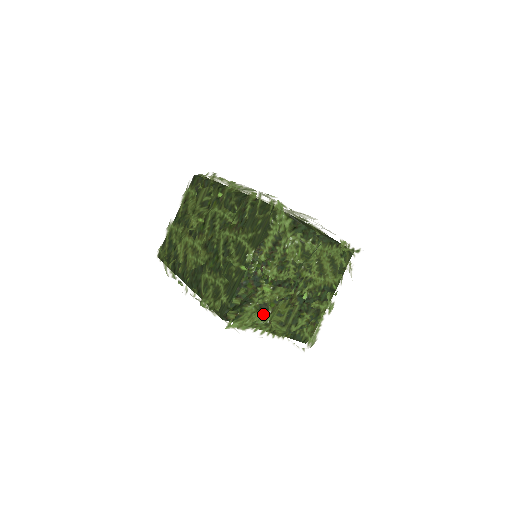
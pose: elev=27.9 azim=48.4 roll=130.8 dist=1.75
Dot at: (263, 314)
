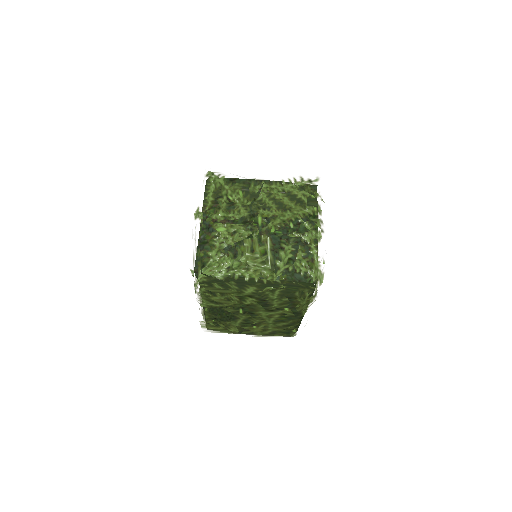
Dot at: (234, 258)
